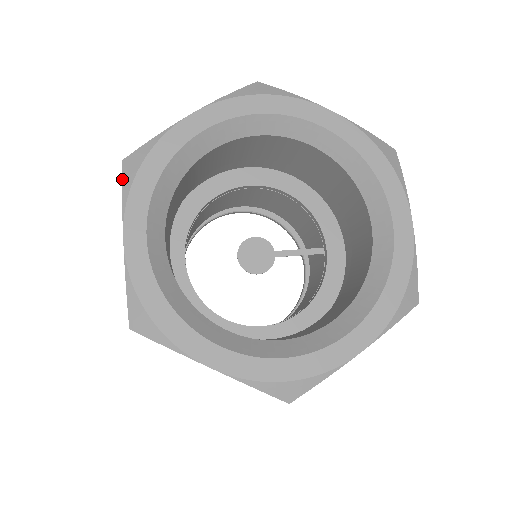
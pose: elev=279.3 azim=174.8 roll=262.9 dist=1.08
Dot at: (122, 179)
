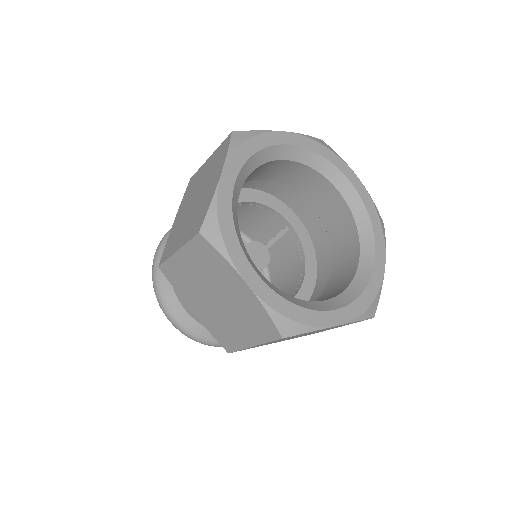
Dot at: (212, 245)
